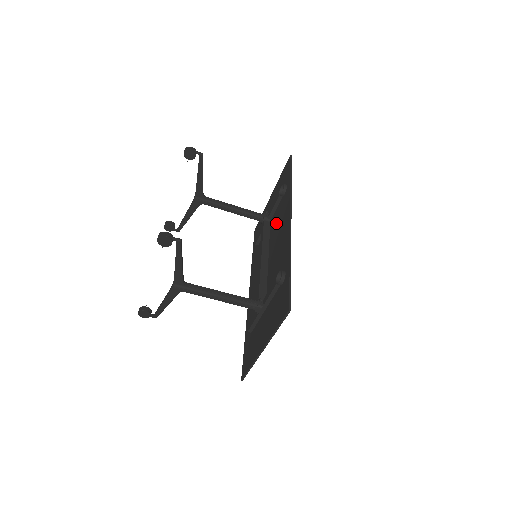
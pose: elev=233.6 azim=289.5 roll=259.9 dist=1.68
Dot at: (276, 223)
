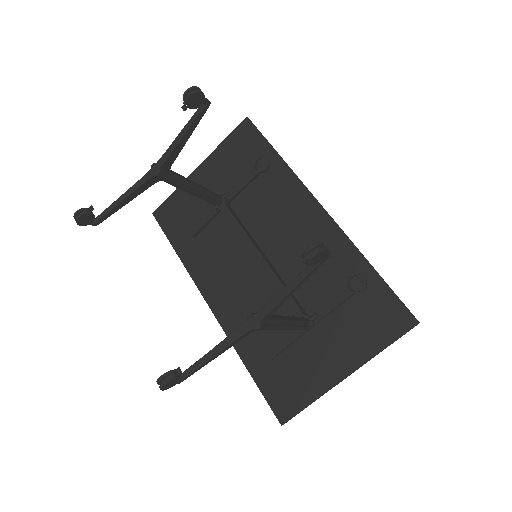
Dot at: (262, 209)
